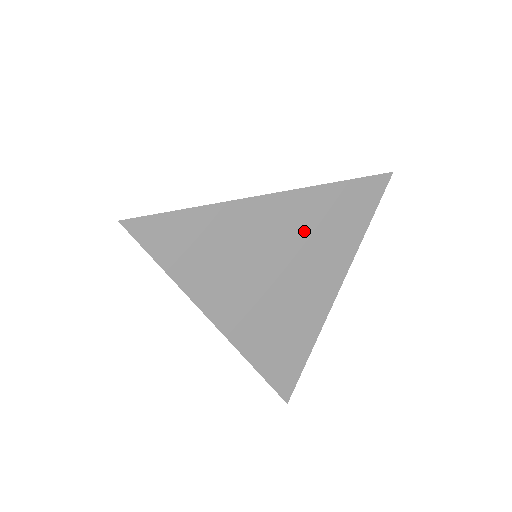
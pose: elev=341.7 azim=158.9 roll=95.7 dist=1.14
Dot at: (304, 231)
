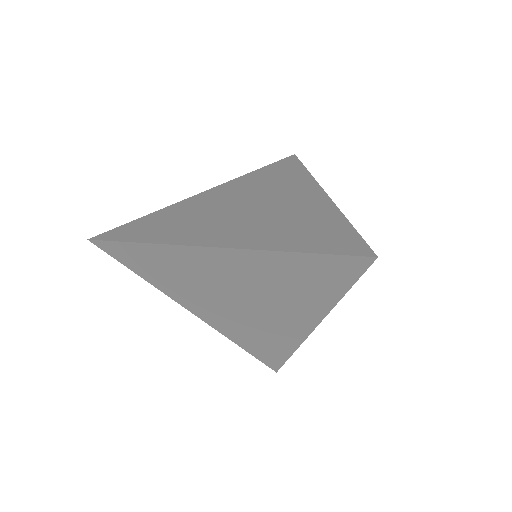
Dot at: (261, 280)
